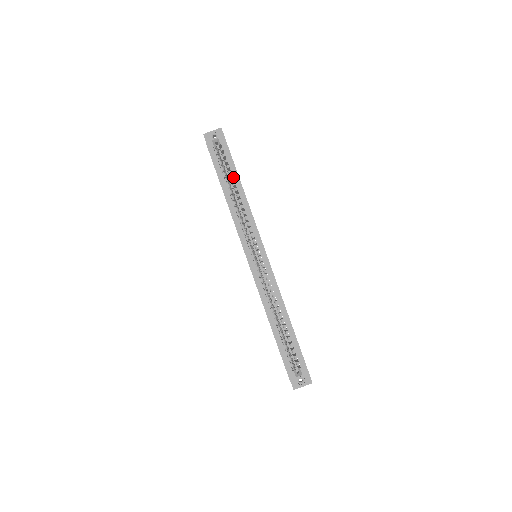
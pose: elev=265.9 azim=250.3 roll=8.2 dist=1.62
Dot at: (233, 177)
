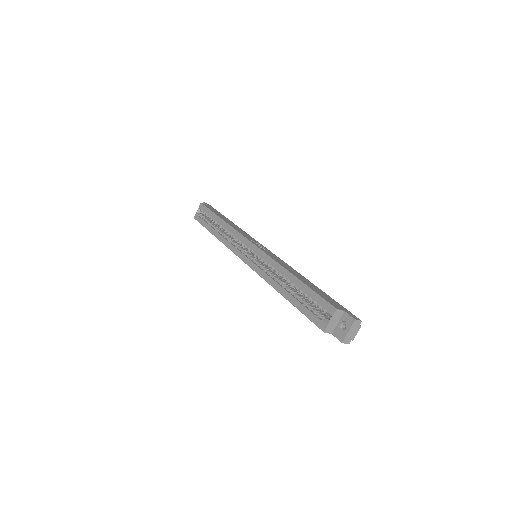
Dot at: (214, 219)
